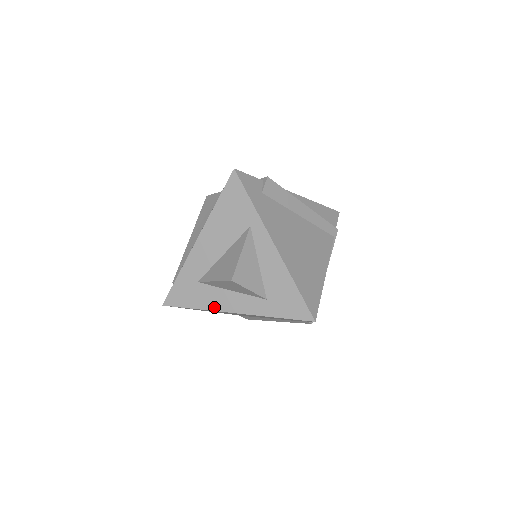
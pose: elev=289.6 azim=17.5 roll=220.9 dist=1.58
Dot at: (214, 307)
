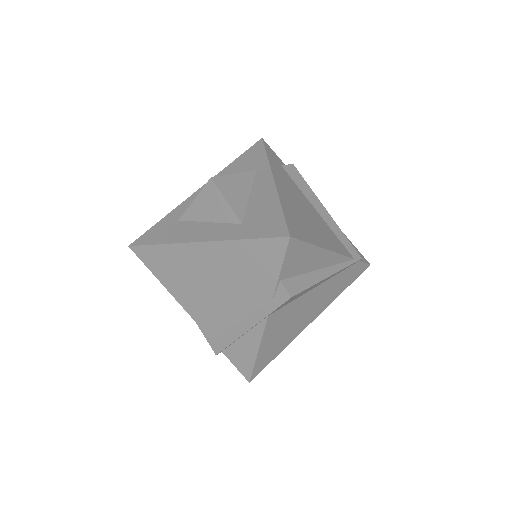
Dot at: (180, 239)
